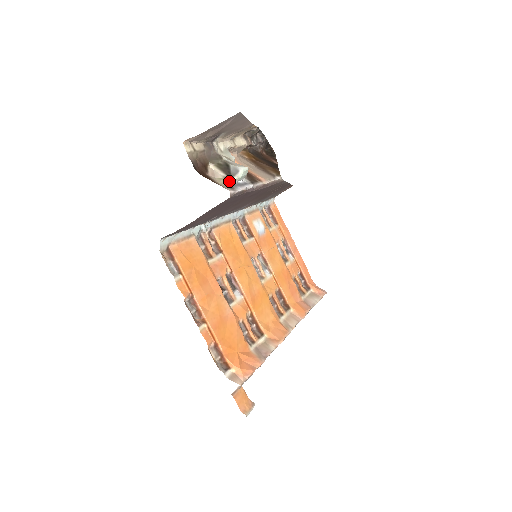
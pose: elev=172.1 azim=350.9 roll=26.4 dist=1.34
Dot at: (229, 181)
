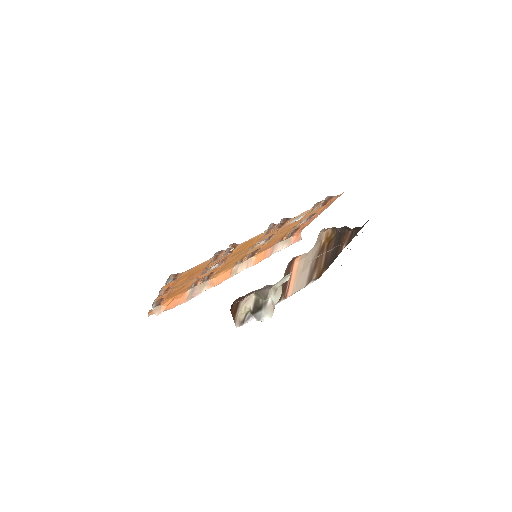
Dot at: (249, 314)
